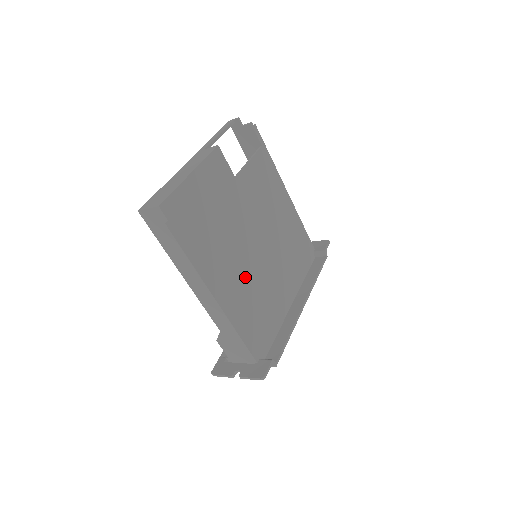
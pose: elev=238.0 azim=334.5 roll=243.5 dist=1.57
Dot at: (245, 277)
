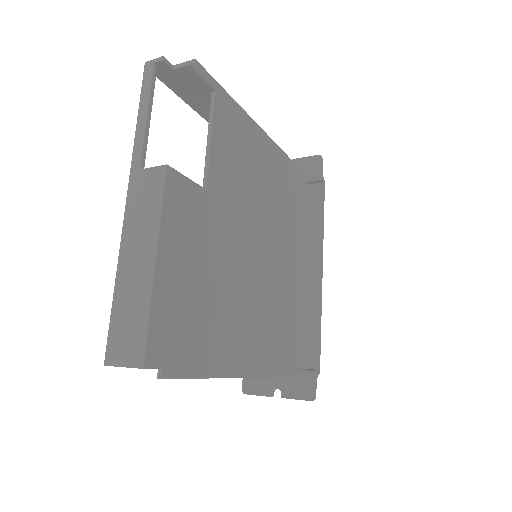
Dot at: (261, 308)
